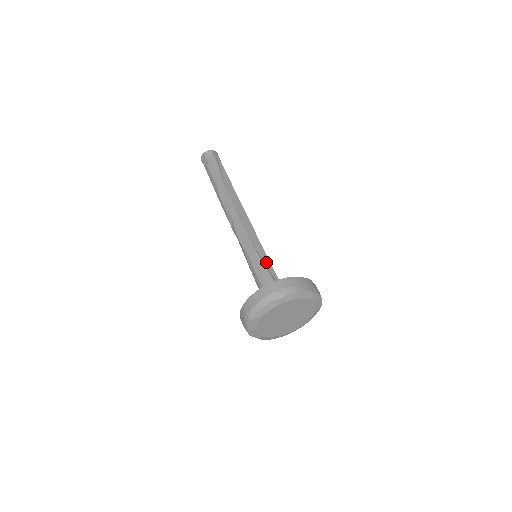
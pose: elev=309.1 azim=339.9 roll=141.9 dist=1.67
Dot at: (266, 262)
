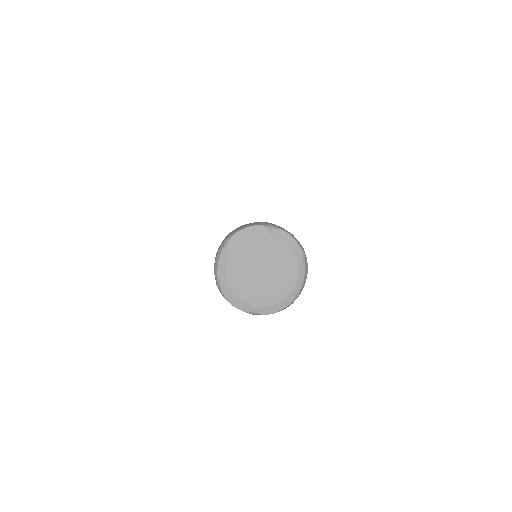
Dot at: occluded
